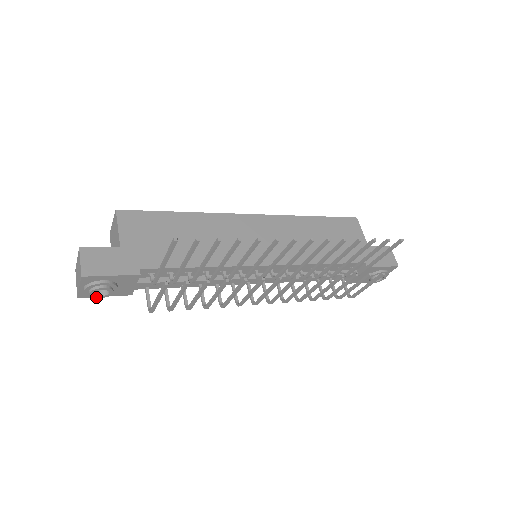
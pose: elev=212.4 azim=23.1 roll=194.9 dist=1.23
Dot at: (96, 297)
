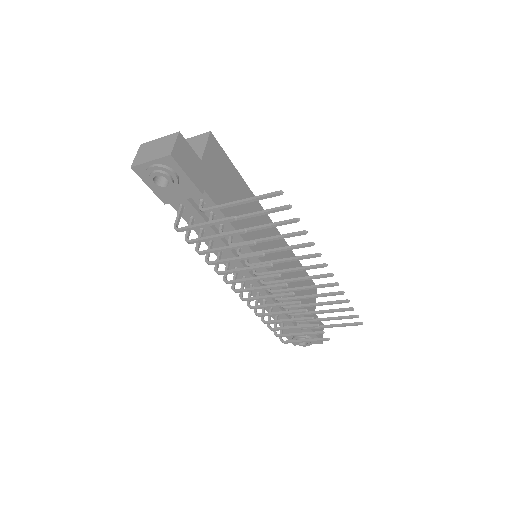
Dot at: (151, 180)
